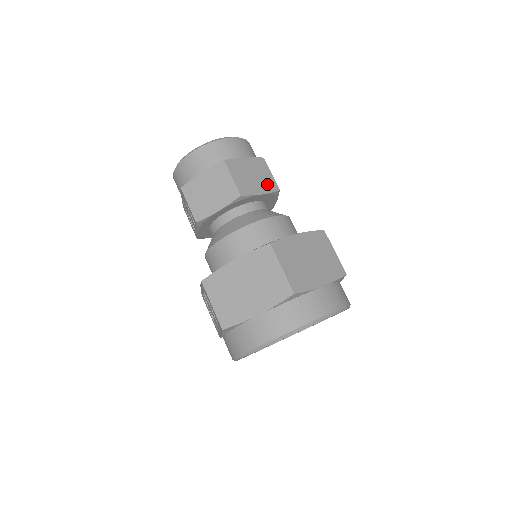
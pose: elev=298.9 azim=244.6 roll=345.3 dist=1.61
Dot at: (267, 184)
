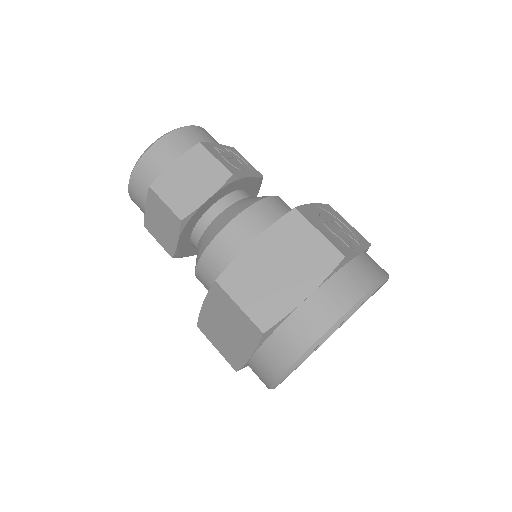
Dot at: (212, 178)
